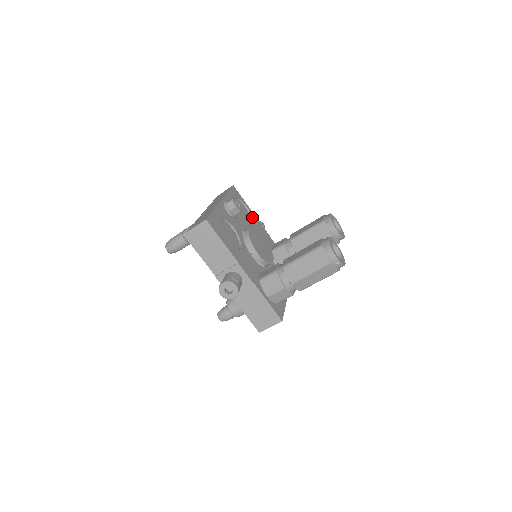
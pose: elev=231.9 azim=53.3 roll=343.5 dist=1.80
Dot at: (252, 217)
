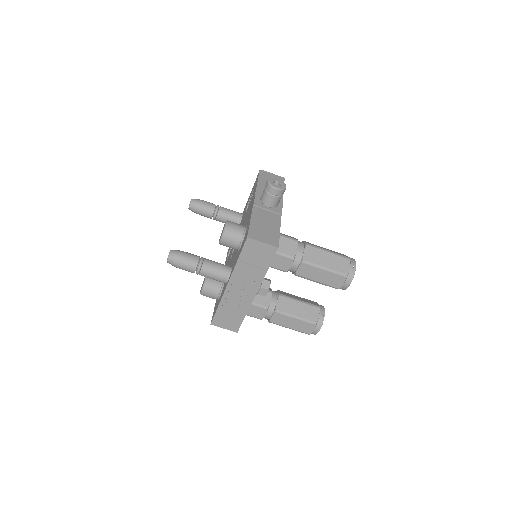
Dot at: occluded
